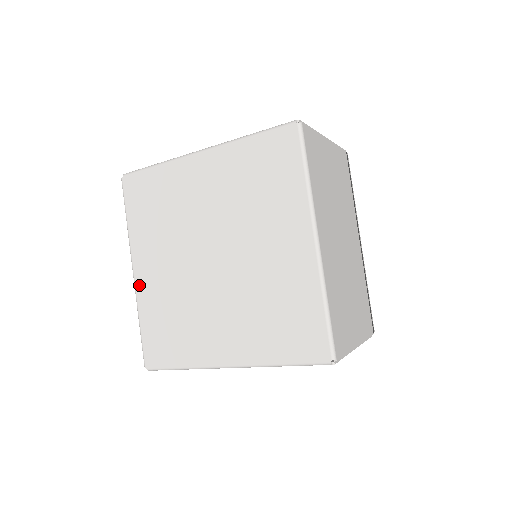
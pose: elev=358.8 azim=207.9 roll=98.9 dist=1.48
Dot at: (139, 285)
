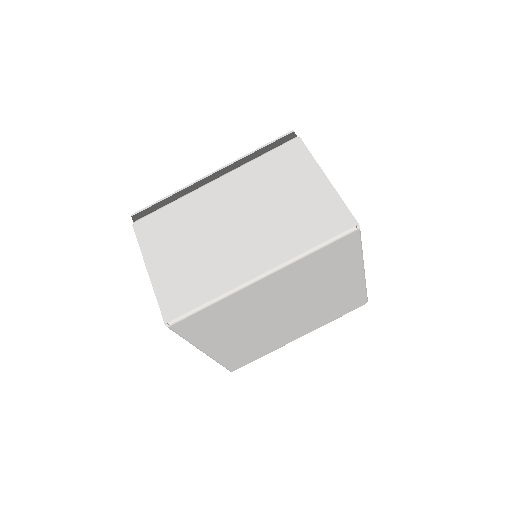
Dot at: (215, 354)
